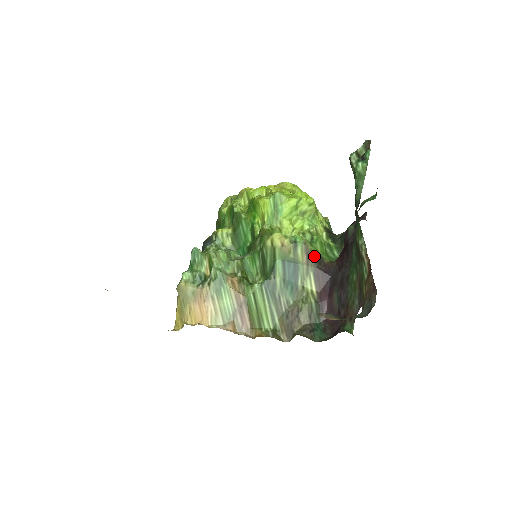
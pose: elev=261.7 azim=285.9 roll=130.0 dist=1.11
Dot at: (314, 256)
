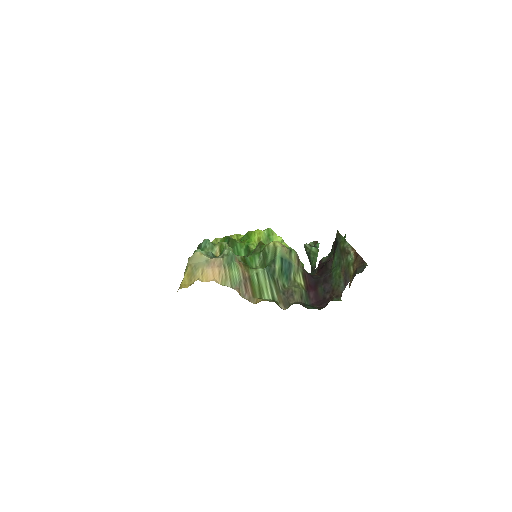
Dot at: (301, 265)
